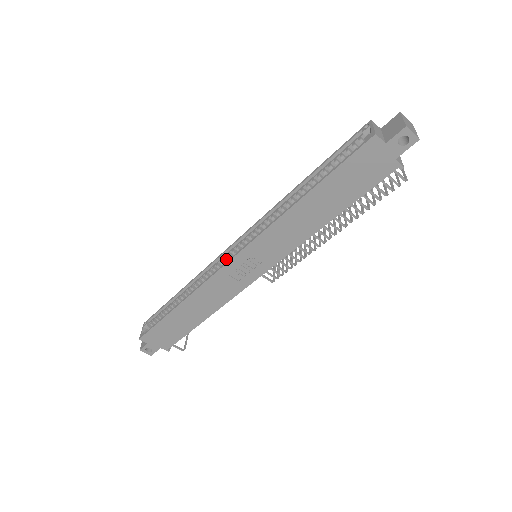
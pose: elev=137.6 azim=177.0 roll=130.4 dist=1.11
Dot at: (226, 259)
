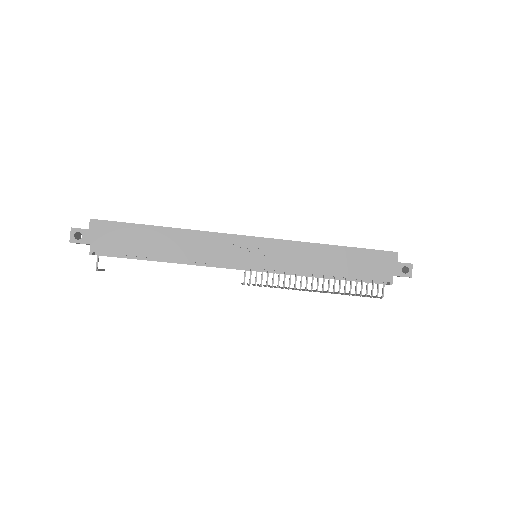
Dot at: occluded
